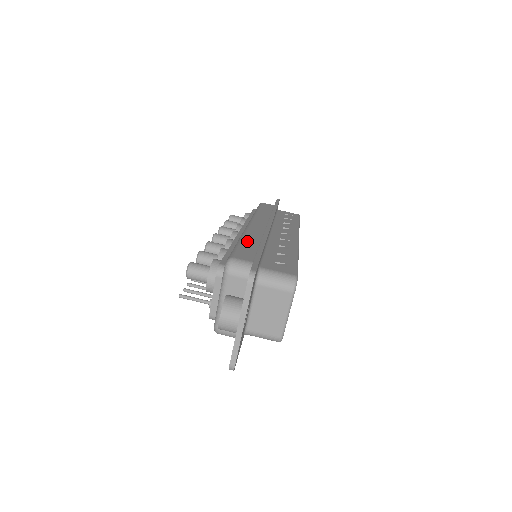
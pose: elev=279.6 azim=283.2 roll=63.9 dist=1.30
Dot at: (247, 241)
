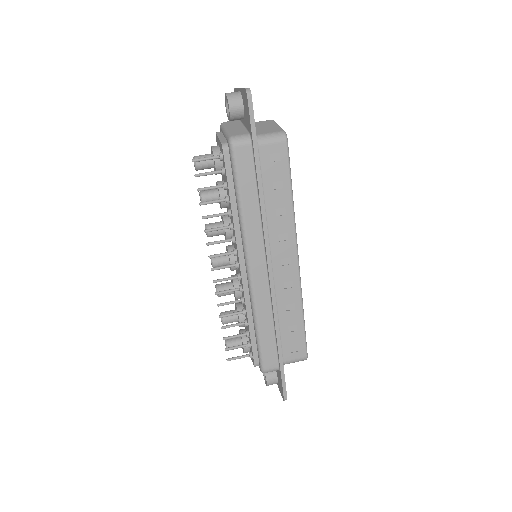
Dot at: occluded
